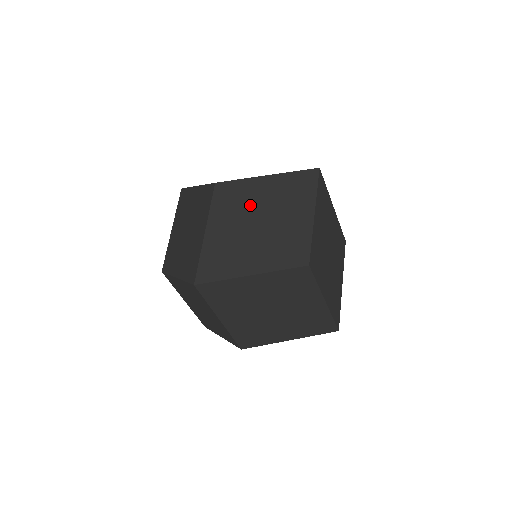
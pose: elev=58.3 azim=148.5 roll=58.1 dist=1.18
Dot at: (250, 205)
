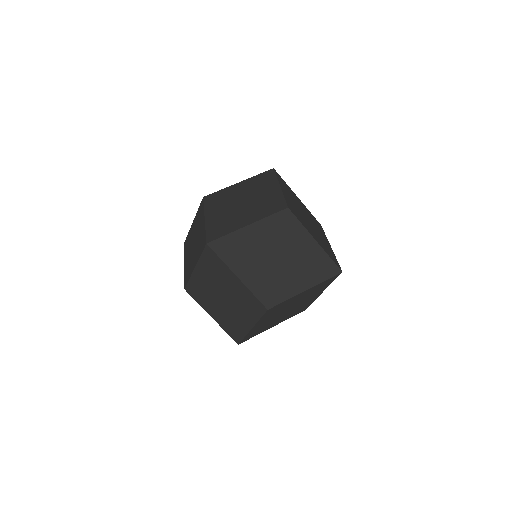
Dot at: (209, 292)
